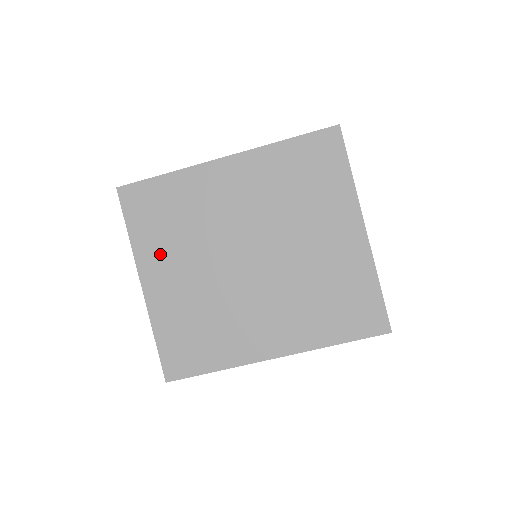
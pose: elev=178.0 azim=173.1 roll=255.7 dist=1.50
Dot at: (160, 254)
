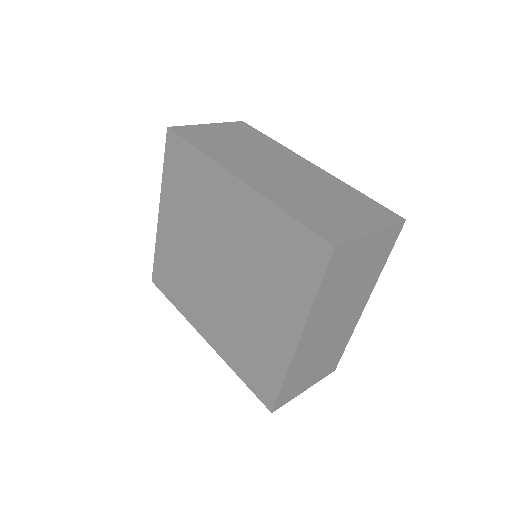
Dot at: (174, 205)
